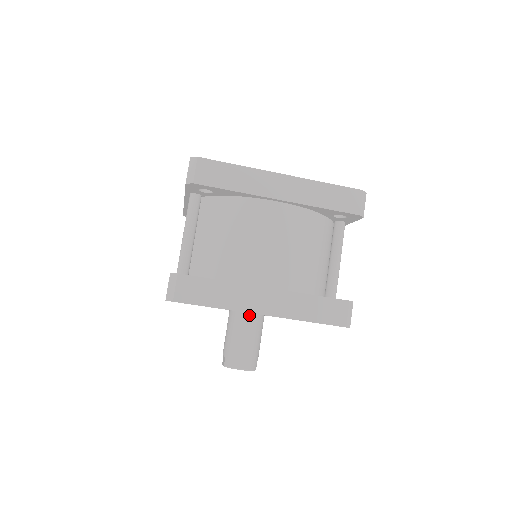
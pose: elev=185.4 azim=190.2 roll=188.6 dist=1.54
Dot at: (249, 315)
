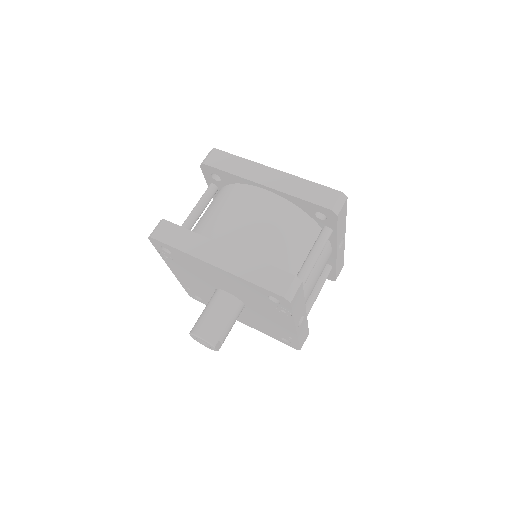
Dot at: (225, 294)
